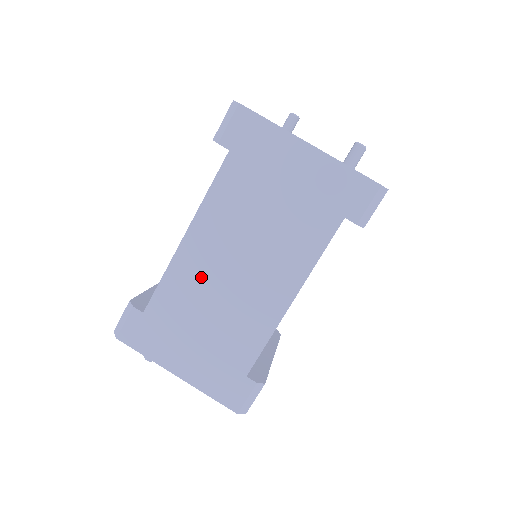
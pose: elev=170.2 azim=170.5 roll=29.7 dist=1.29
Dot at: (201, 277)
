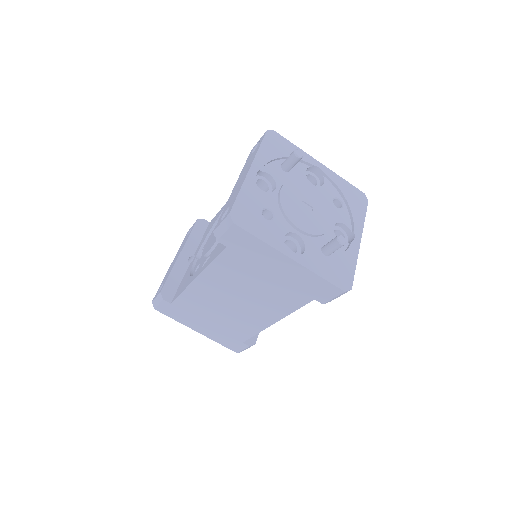
Dot at: (209, 299)
